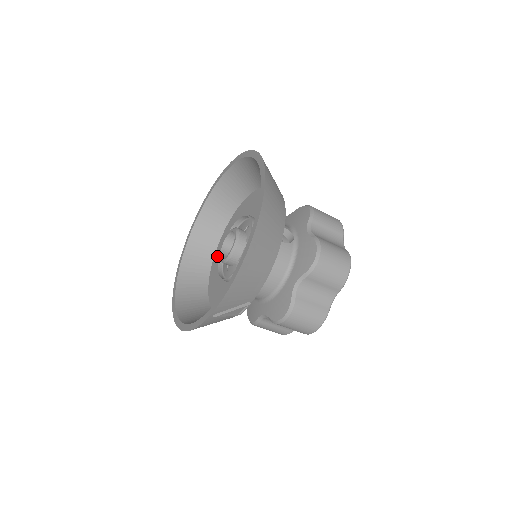
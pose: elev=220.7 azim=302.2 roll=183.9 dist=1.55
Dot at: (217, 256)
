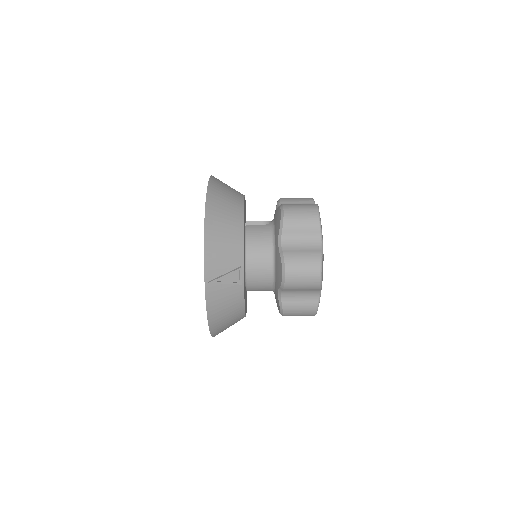
Dot at: occluded
